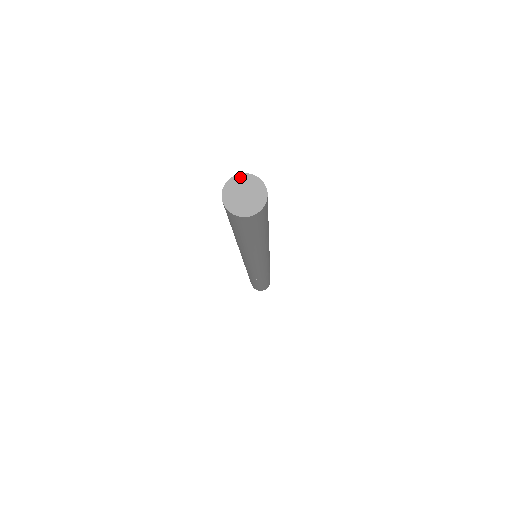
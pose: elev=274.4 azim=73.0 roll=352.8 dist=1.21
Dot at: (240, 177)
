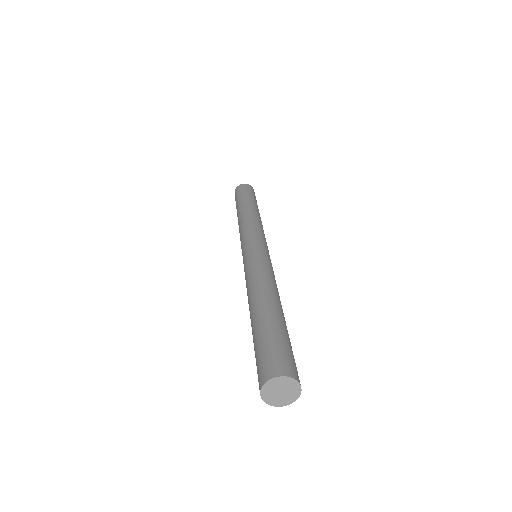
Dot at: (290, 380)
